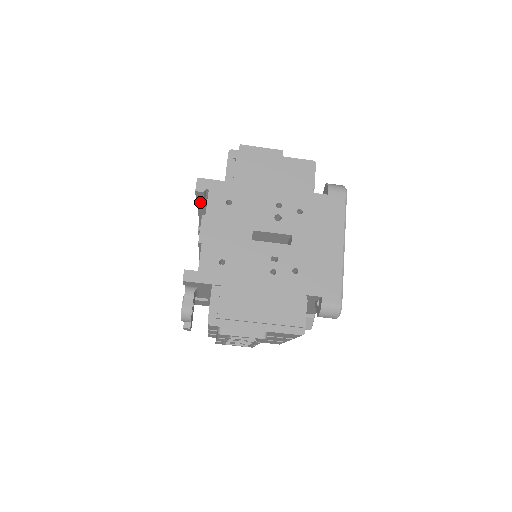
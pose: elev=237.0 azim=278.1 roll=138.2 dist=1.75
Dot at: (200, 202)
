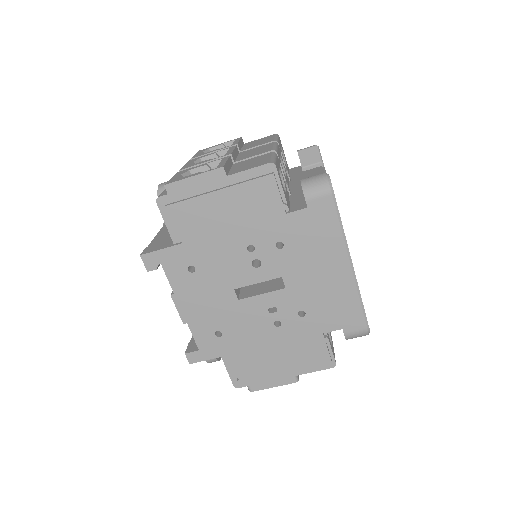
Dot at: occluded
